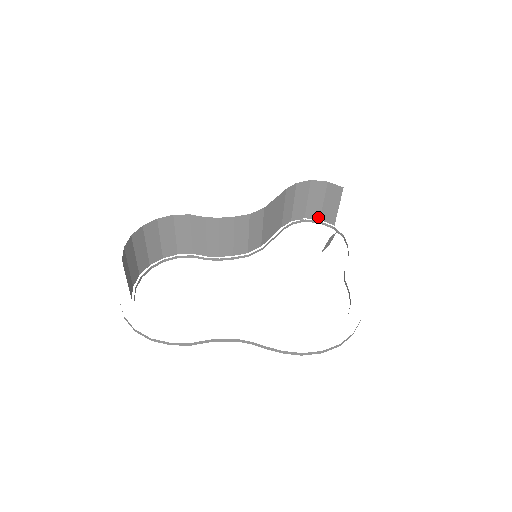
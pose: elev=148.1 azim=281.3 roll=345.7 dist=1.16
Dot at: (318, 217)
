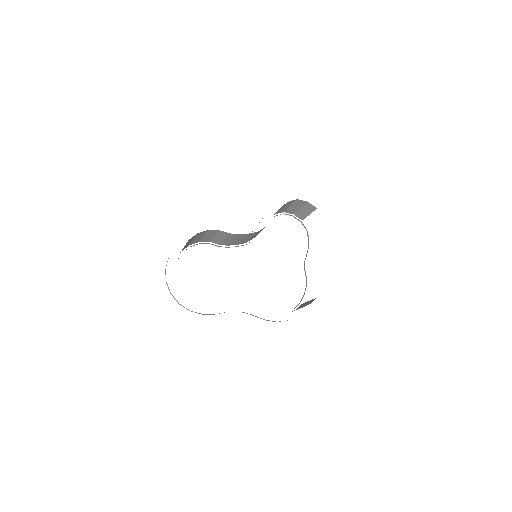
Dot at: (293, 213)
